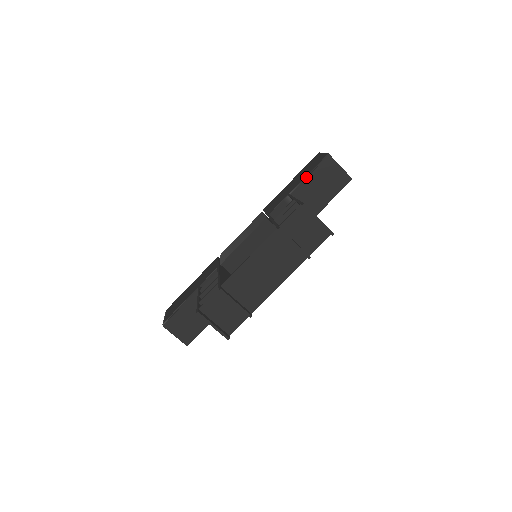
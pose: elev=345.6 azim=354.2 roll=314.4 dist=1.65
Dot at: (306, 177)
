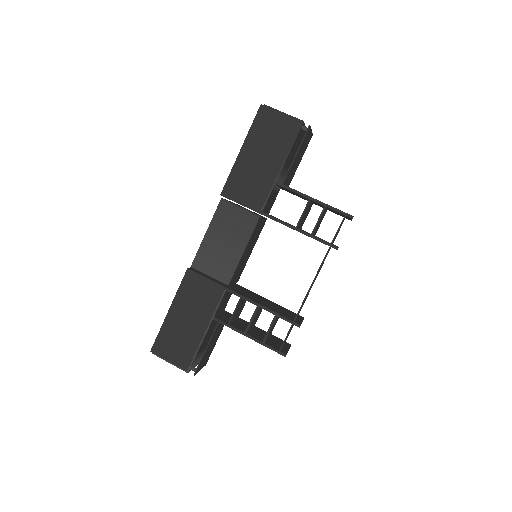
Dot at: (288, 156)
